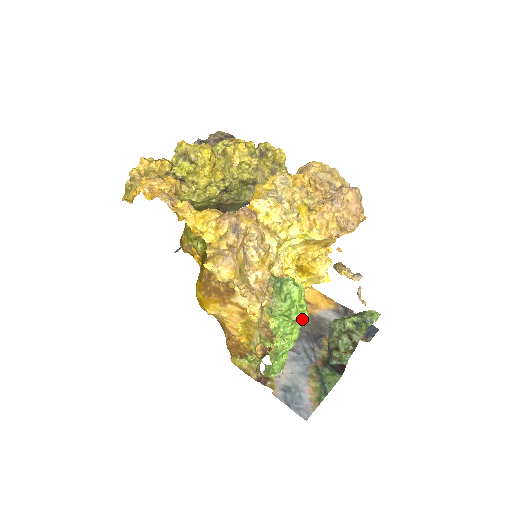
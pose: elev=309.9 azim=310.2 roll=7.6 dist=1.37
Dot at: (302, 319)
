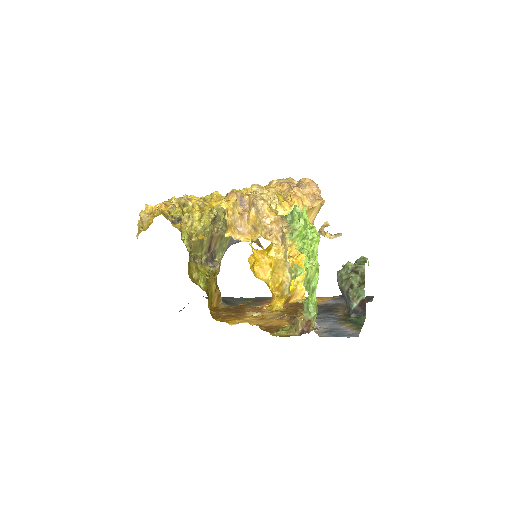
Dot at: (317, 236)
